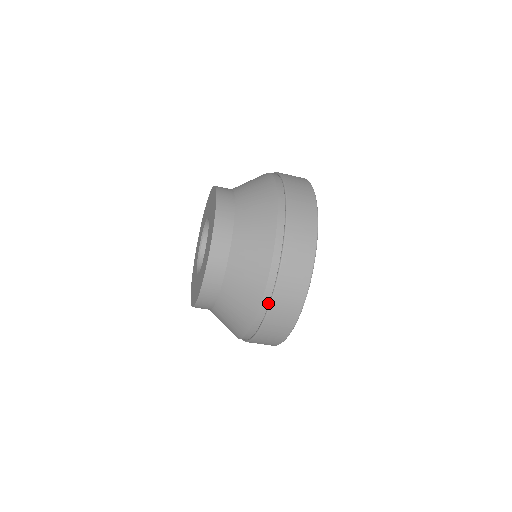
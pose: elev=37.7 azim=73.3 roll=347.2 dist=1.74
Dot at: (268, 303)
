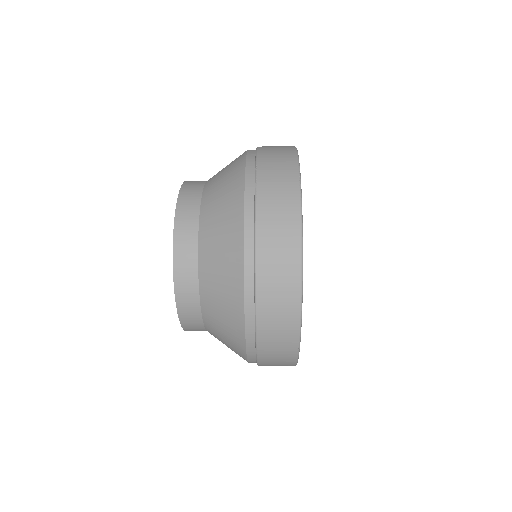
Dot at: (255, 354)
